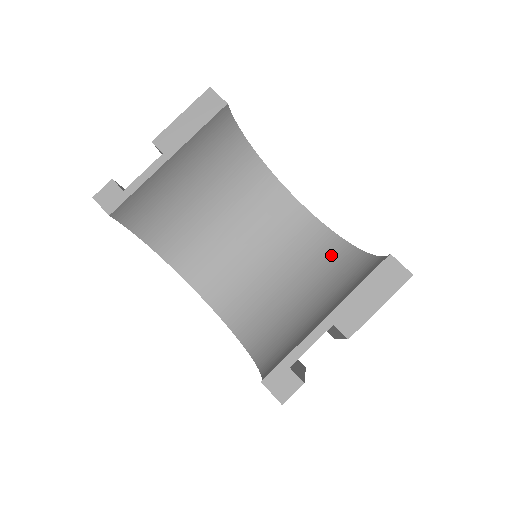
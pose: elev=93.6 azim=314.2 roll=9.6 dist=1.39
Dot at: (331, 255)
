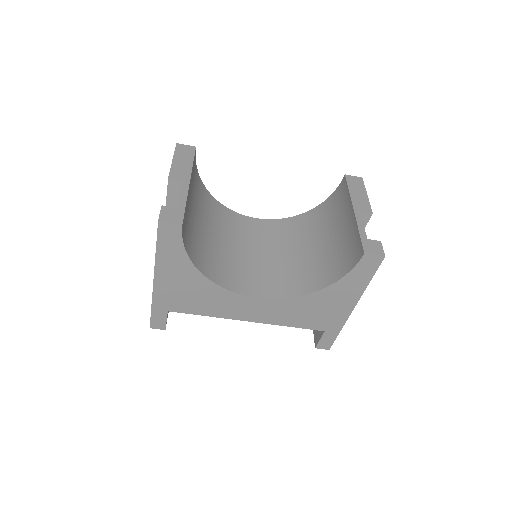
Dot at: (300, 224)
